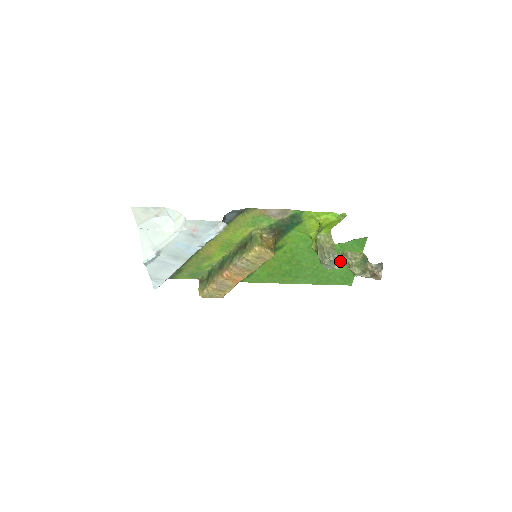
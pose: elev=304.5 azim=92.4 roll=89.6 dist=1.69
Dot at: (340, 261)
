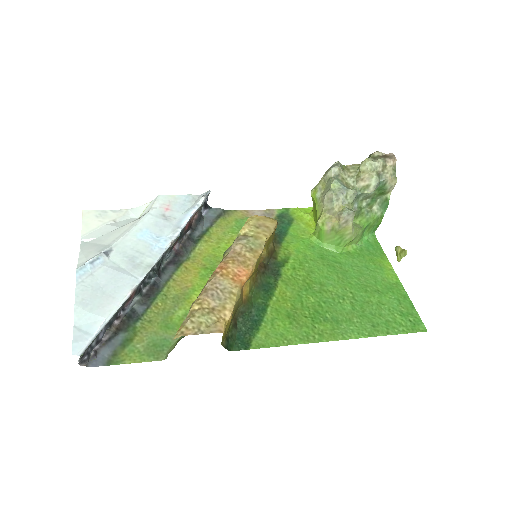
Dot at: (351, 189)
